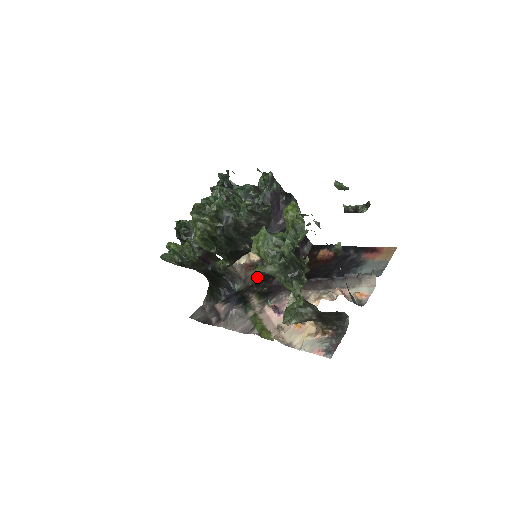
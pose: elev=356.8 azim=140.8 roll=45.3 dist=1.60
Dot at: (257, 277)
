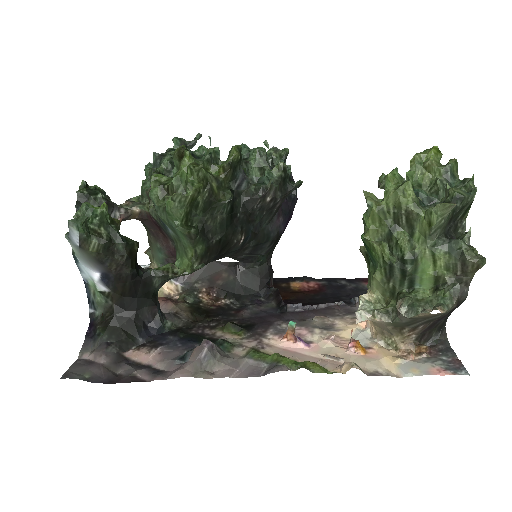
Dot at: (198, 311)
